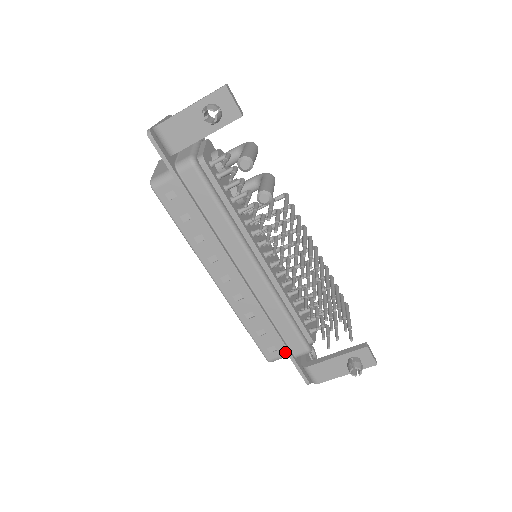
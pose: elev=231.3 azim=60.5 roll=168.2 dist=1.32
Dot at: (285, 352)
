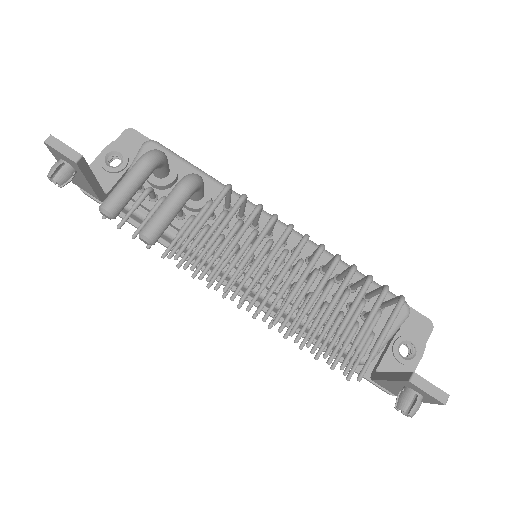
Dot at: occluded
